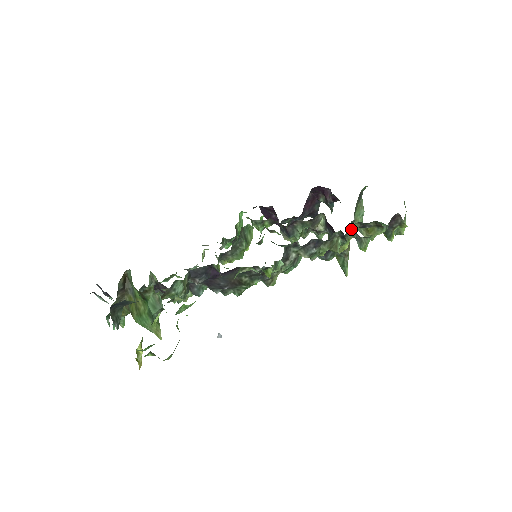
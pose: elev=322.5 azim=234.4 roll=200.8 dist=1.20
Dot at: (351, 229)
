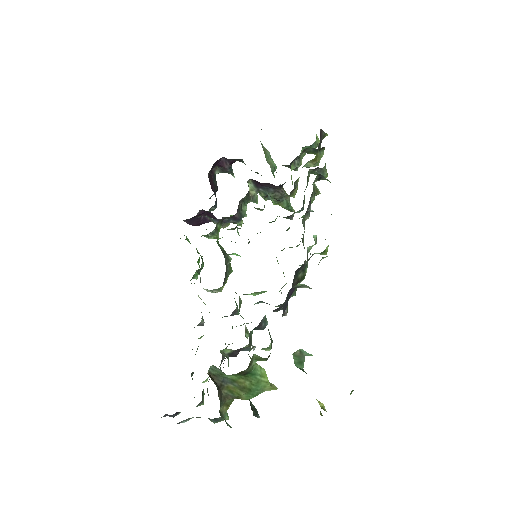
Dot at: occluded
